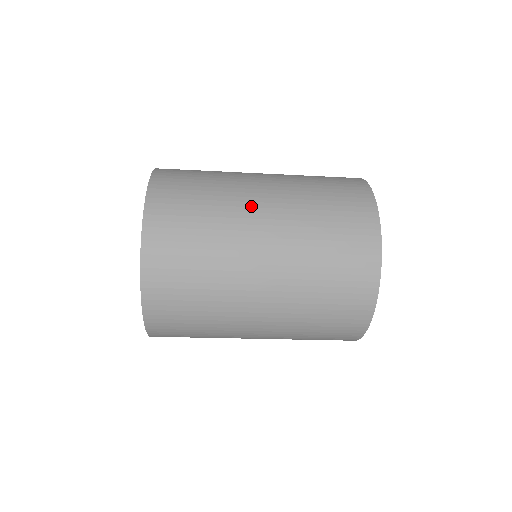
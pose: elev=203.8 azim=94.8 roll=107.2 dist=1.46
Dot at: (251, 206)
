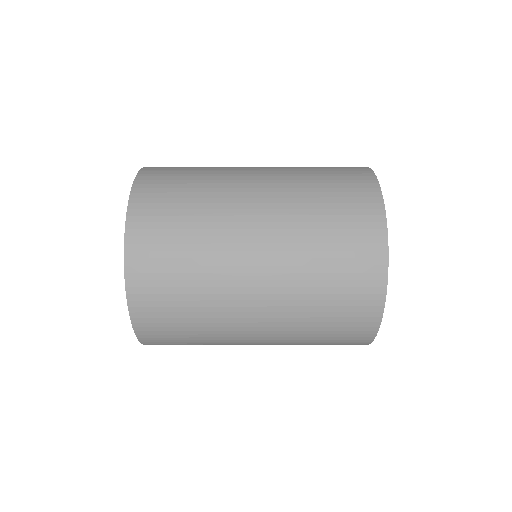
Dot at: (242, 279)
